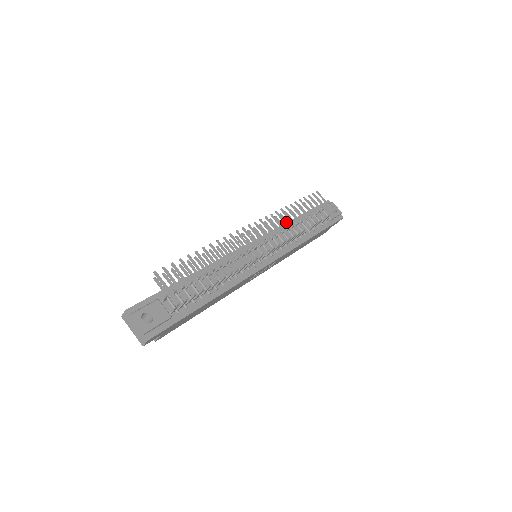
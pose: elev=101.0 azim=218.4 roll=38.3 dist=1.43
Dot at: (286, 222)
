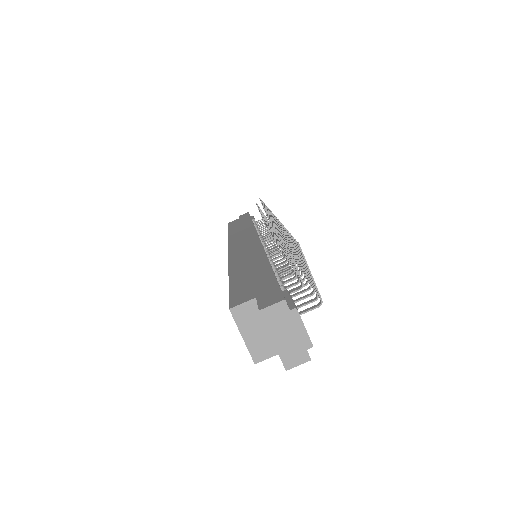
Dot at: occluded
